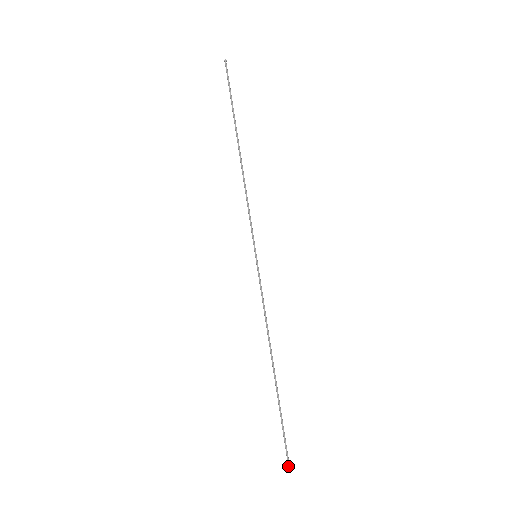
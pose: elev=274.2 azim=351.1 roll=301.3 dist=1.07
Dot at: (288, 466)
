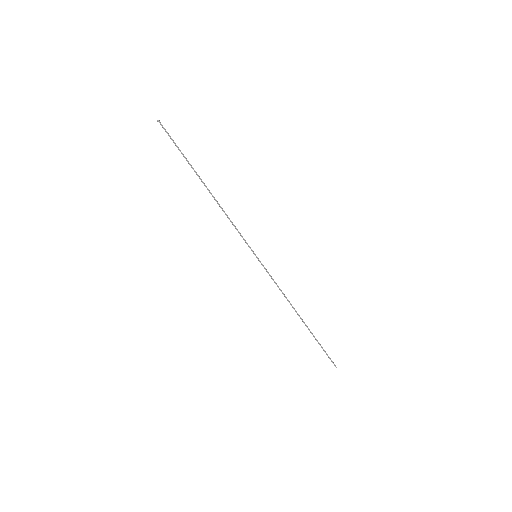
Dot at: occluded
